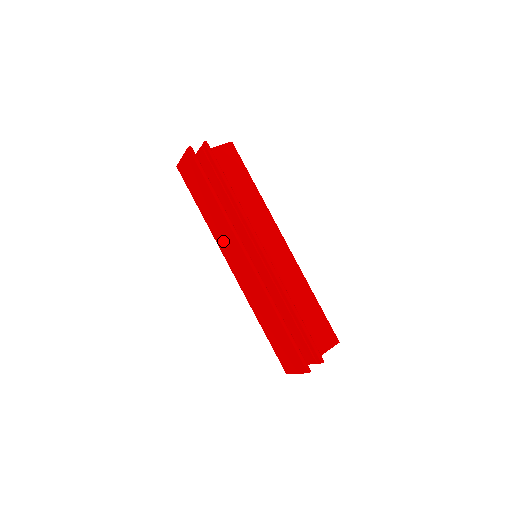
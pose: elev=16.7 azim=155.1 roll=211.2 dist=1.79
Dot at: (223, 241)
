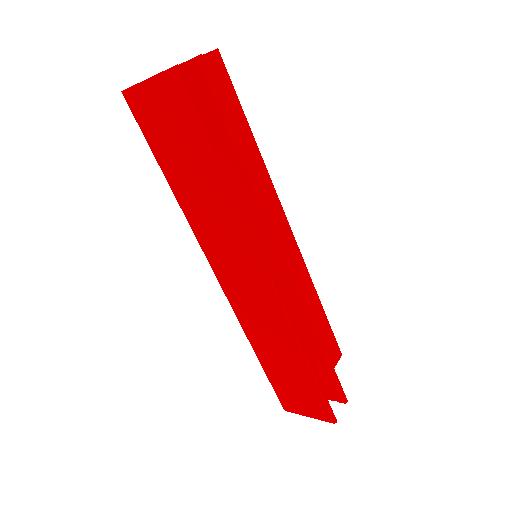
Dot at: (215, 240)
